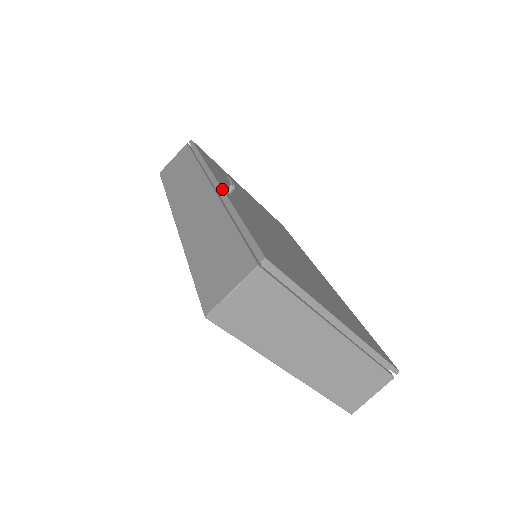
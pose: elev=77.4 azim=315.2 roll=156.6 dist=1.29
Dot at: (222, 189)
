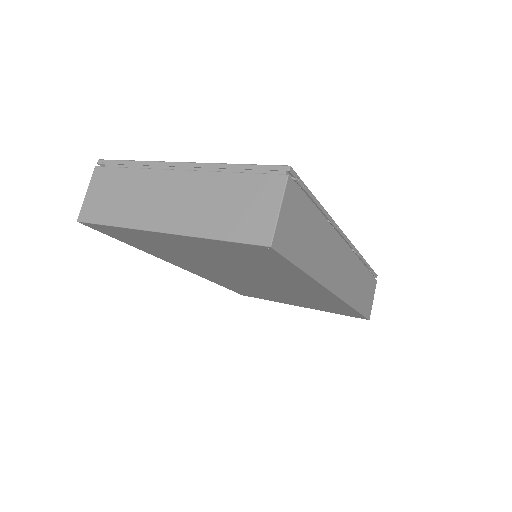
Dot at: occluded
